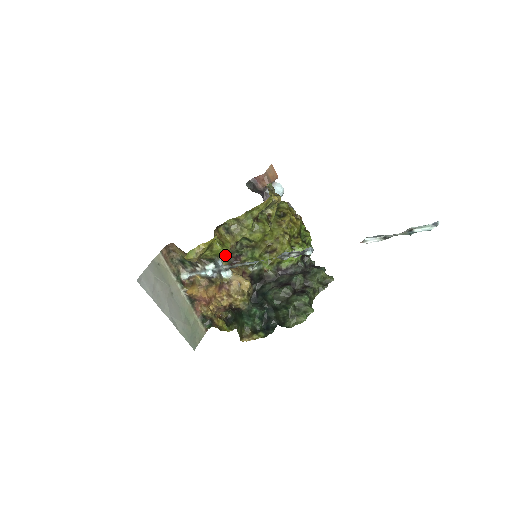
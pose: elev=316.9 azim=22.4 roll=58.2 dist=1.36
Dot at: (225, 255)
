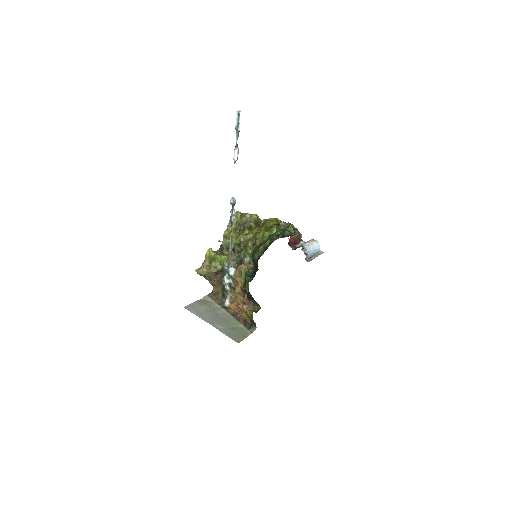
Dot at: (233, 265)
